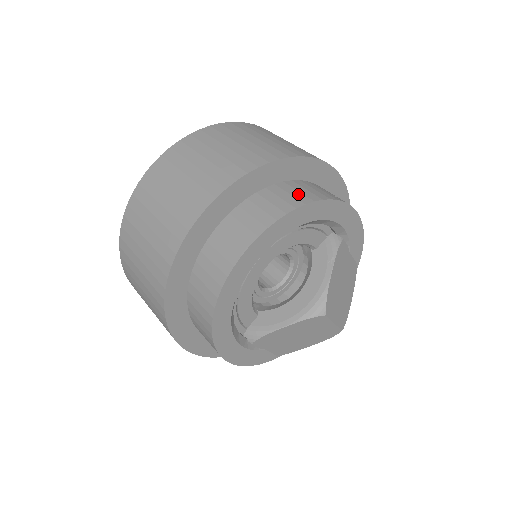
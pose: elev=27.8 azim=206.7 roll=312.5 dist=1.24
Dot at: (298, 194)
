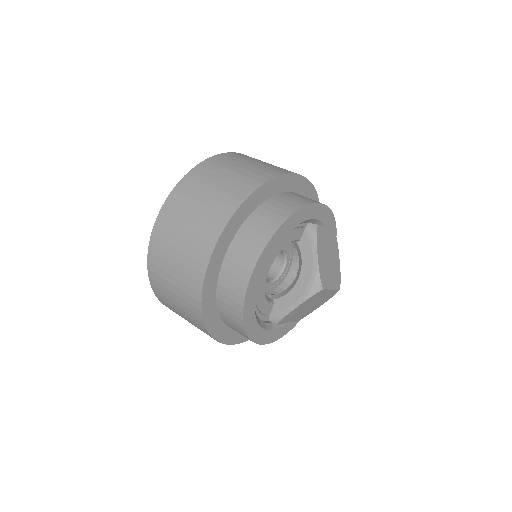
Dot at: (273, 216)
